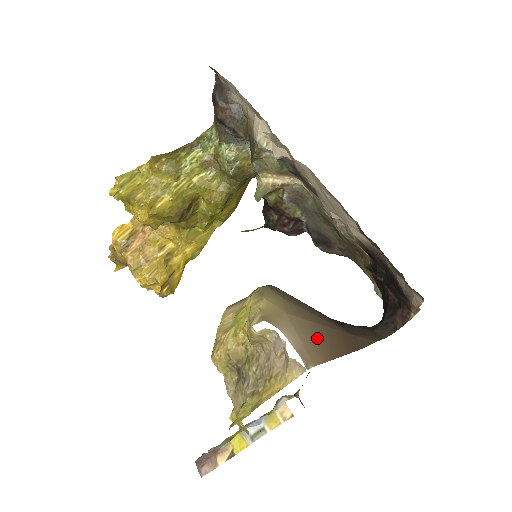
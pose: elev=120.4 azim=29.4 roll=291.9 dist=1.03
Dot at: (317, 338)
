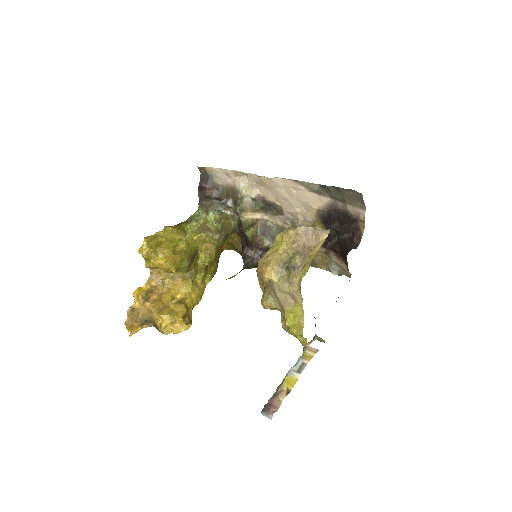
Dot at: occluded
